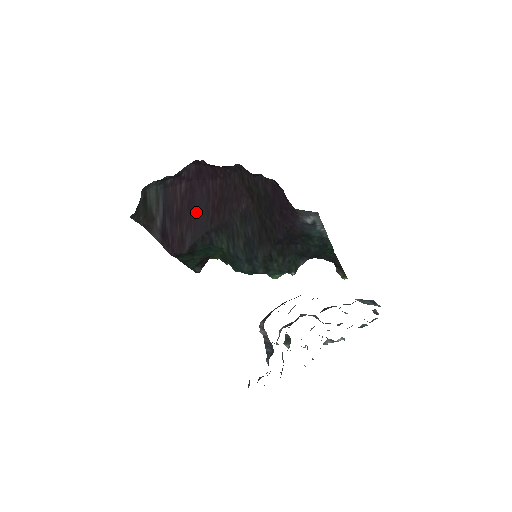
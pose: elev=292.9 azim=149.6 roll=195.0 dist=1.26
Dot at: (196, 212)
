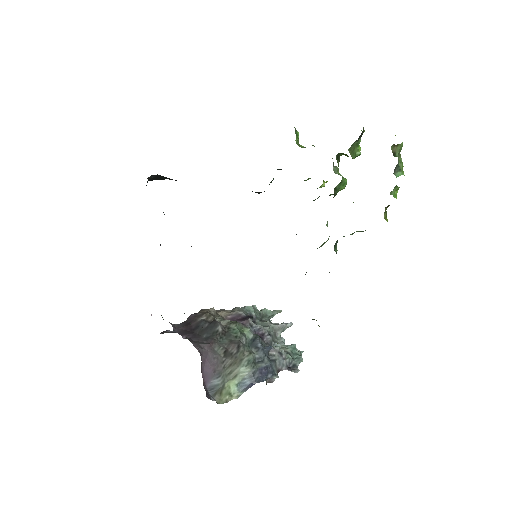
Dot at: occluded
